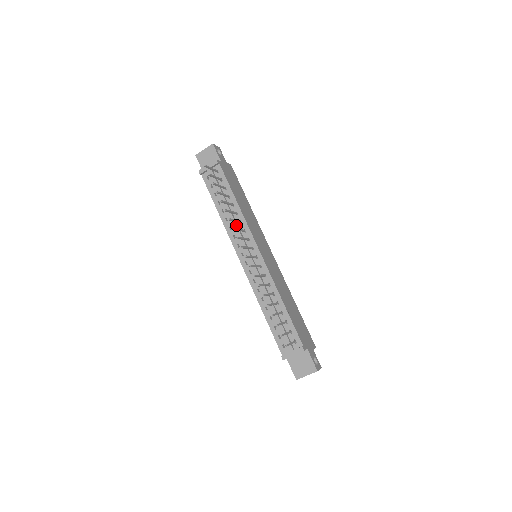
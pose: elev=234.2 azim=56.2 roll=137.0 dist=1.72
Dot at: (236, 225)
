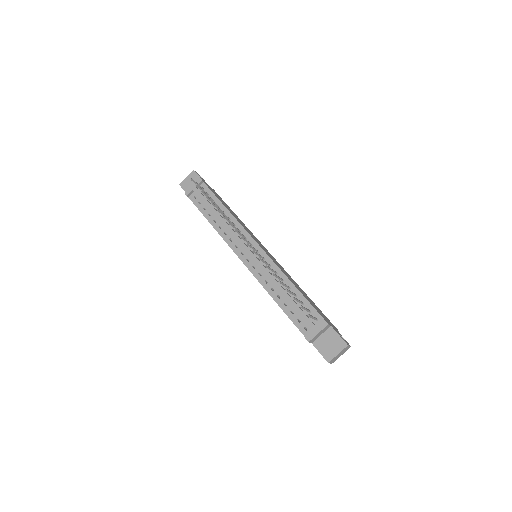
Dot at: (230, 228)
